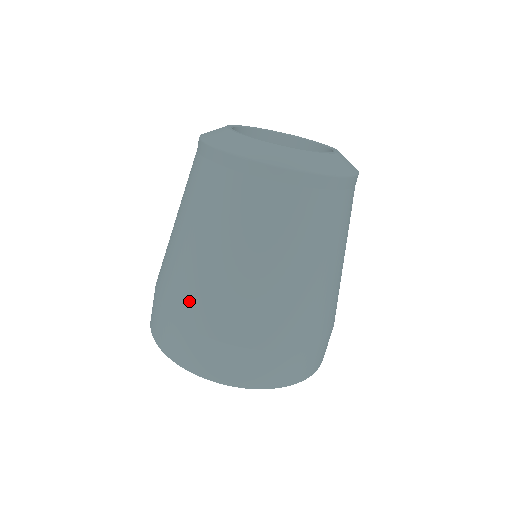
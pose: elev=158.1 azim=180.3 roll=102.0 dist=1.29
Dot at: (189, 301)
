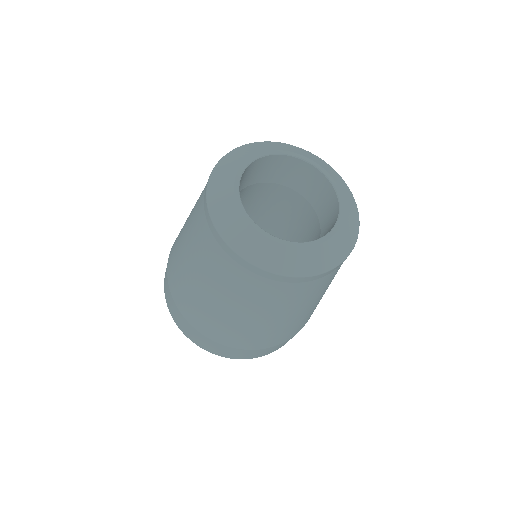
Dot at: (172, 261)
